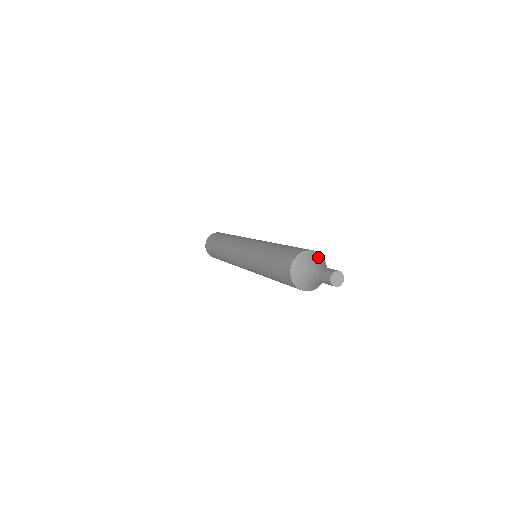
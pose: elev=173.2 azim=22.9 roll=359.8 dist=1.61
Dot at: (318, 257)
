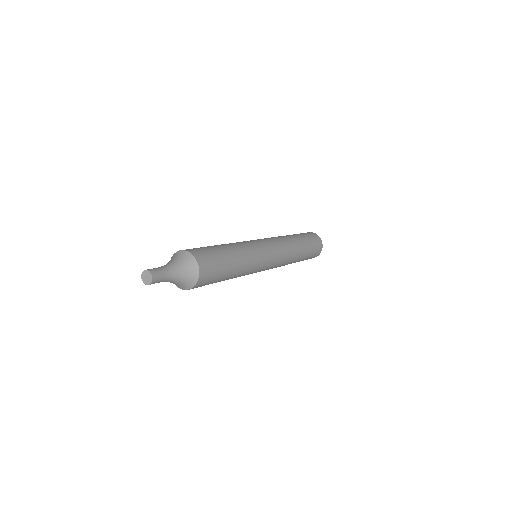
Dot at: (183, 258)
